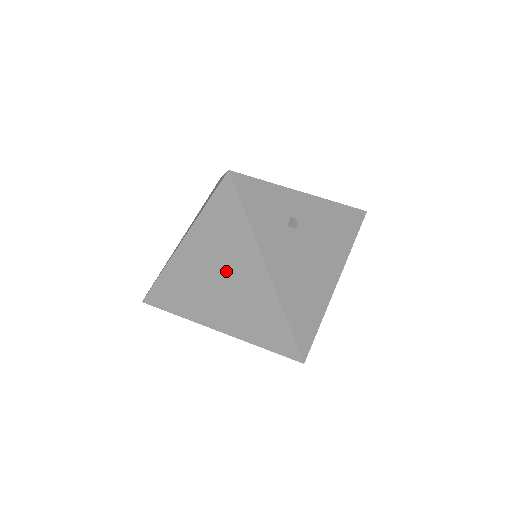
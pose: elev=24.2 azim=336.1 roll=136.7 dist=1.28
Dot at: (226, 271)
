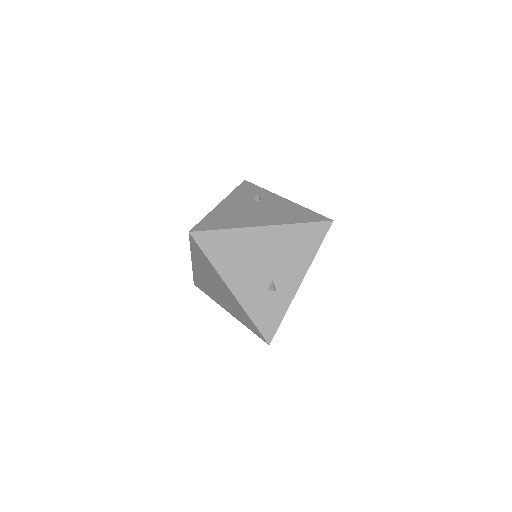
Dot at: occluded
